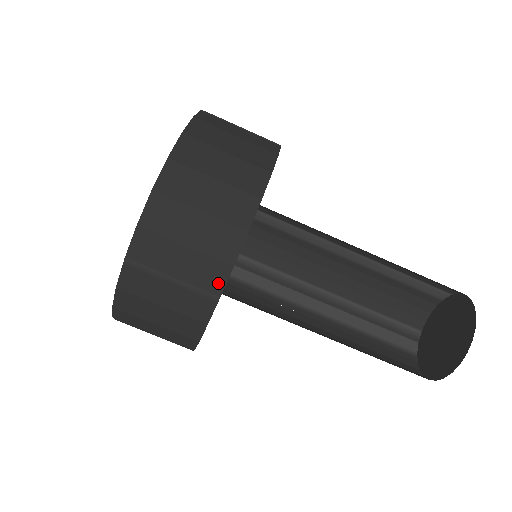
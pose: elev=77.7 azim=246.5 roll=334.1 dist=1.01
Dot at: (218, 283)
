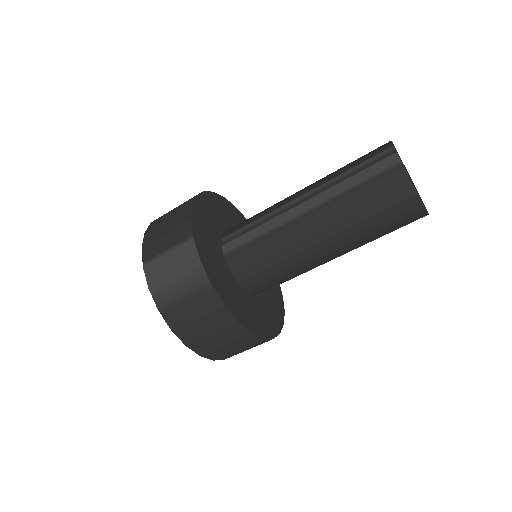
Dot at: occluded
